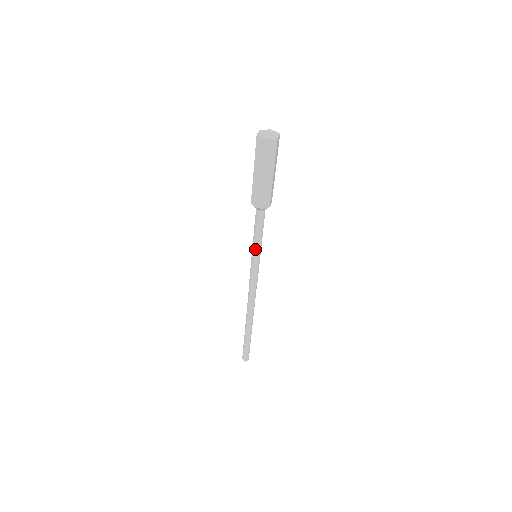
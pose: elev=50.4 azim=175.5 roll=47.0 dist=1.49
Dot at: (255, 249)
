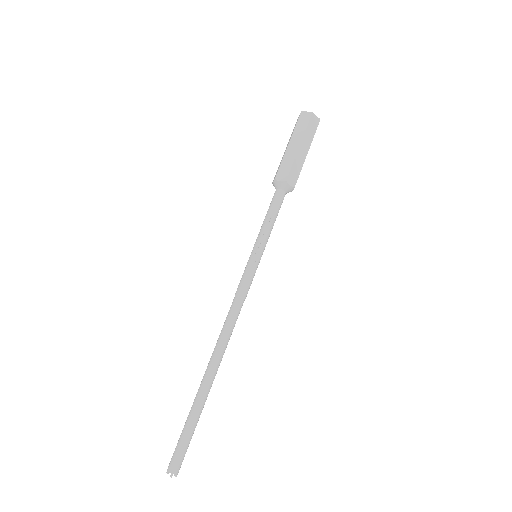
Dot at: (261, 241)
